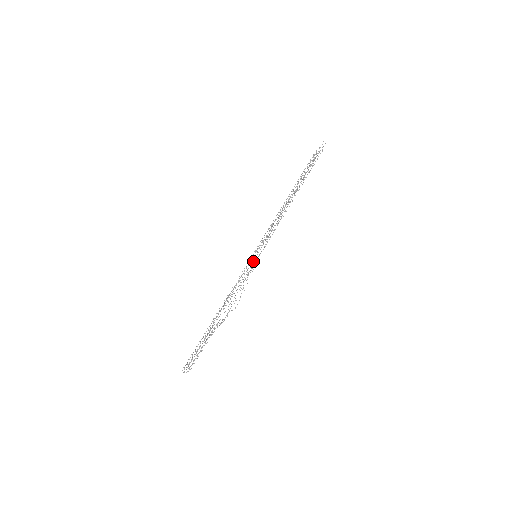
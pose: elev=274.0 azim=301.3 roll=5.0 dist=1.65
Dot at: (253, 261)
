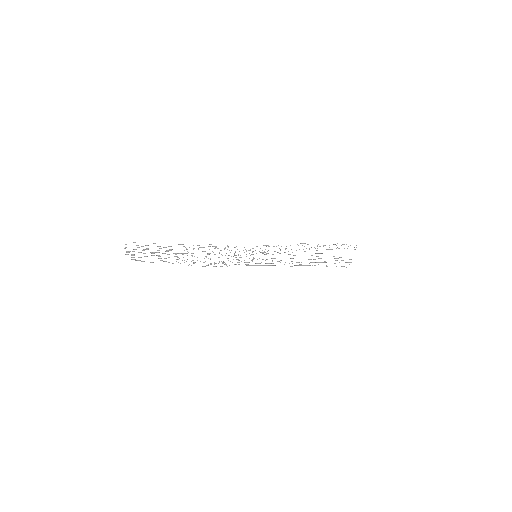
Dot at: (252, 251)
